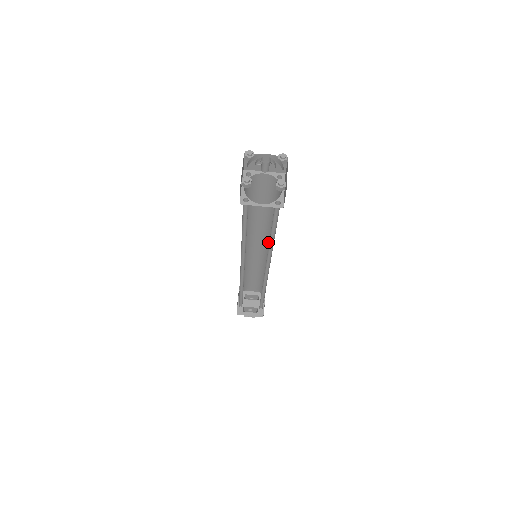
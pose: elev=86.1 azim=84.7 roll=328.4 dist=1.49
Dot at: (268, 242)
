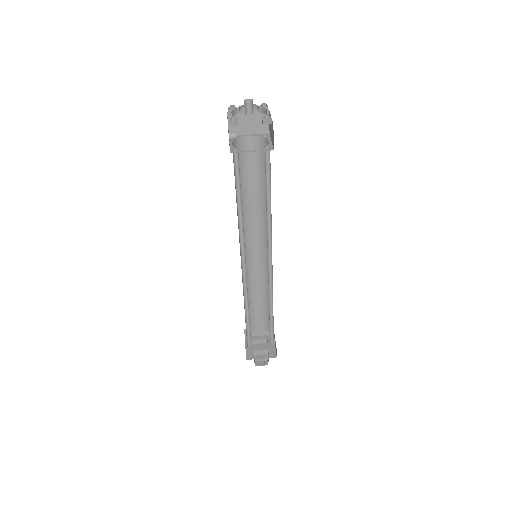
Dot at: (266, 238)
